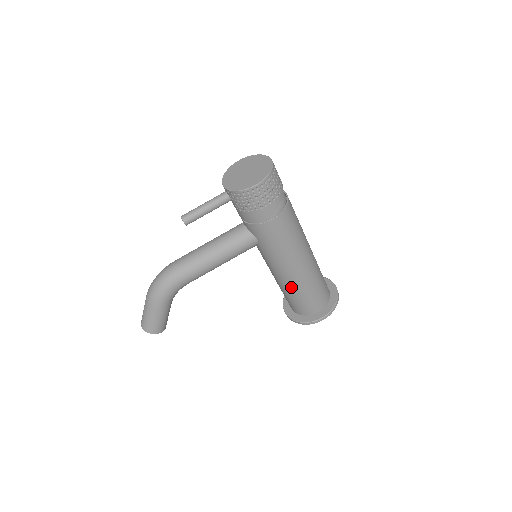
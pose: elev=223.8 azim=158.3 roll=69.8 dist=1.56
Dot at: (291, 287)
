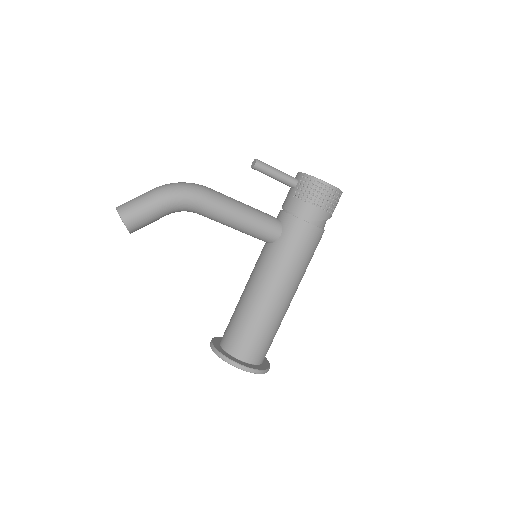
Dot at: (257, 309)
